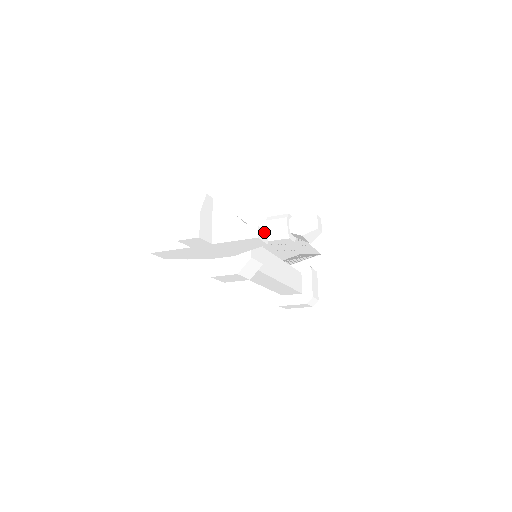
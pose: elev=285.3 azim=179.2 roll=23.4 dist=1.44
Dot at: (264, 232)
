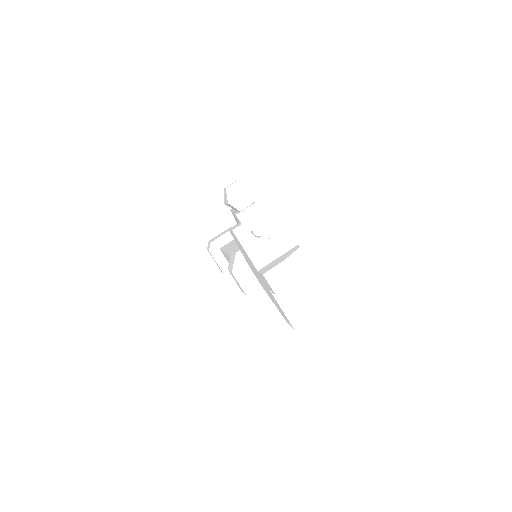
Dot at: occluded
